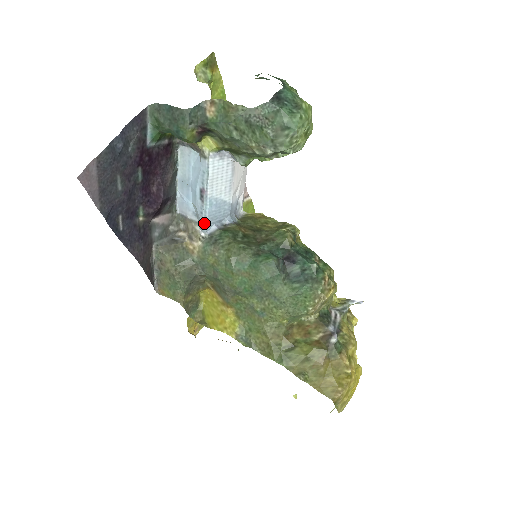
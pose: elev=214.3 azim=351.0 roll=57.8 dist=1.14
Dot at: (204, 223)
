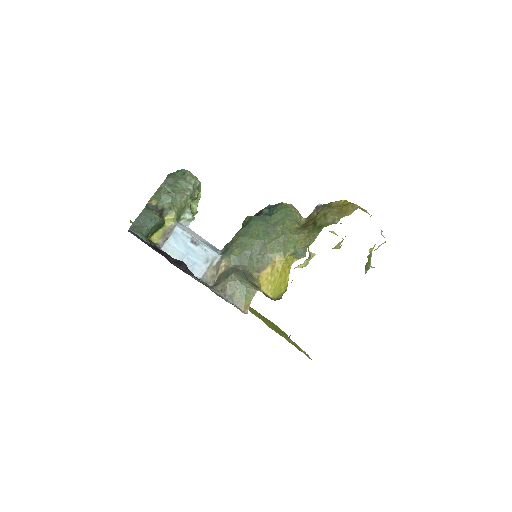
Dot at: (212, 252)
